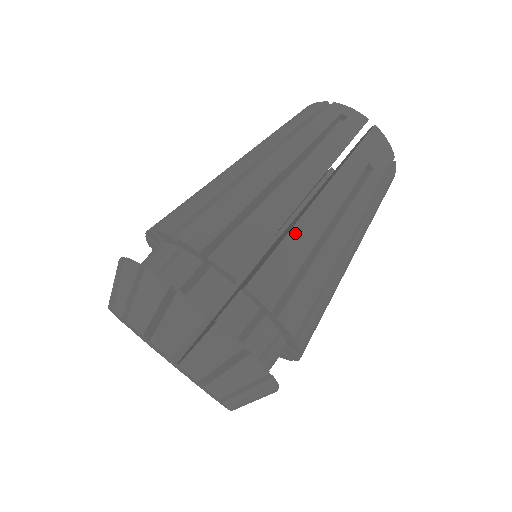
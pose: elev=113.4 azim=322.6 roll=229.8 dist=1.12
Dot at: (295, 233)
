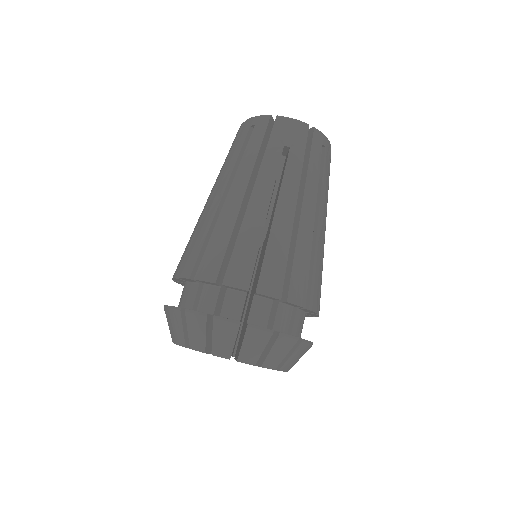
Dot at: (244, 230)
